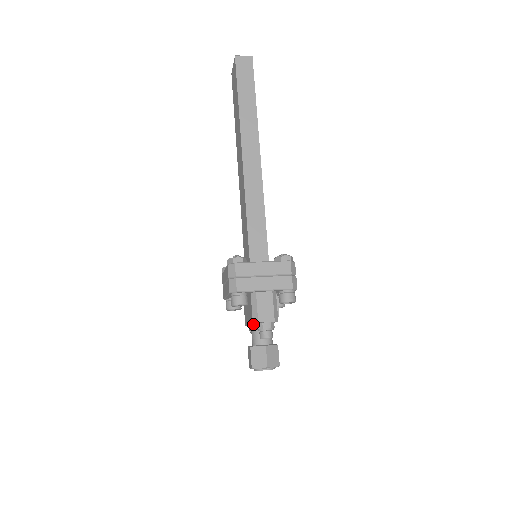
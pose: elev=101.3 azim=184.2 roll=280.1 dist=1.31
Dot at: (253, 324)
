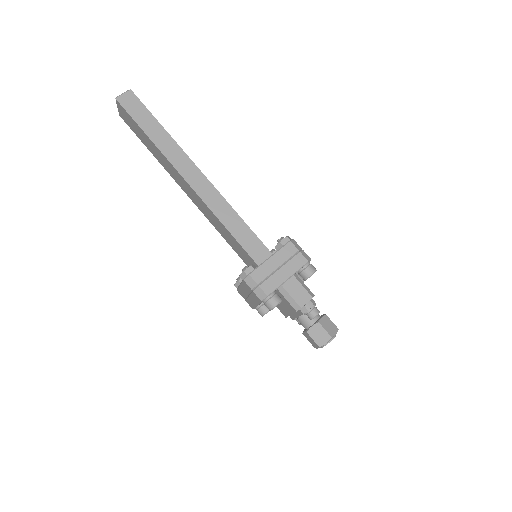
Dot at: occluded
